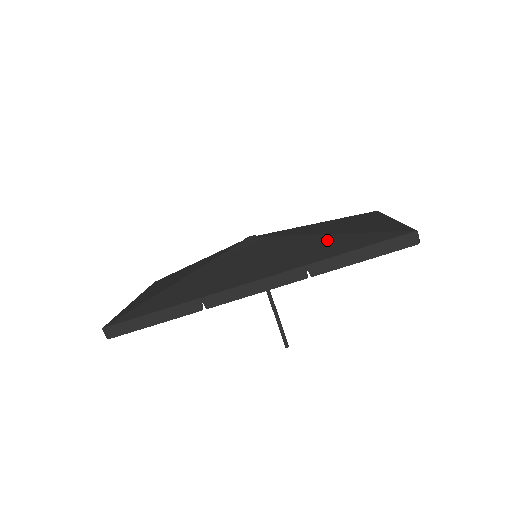
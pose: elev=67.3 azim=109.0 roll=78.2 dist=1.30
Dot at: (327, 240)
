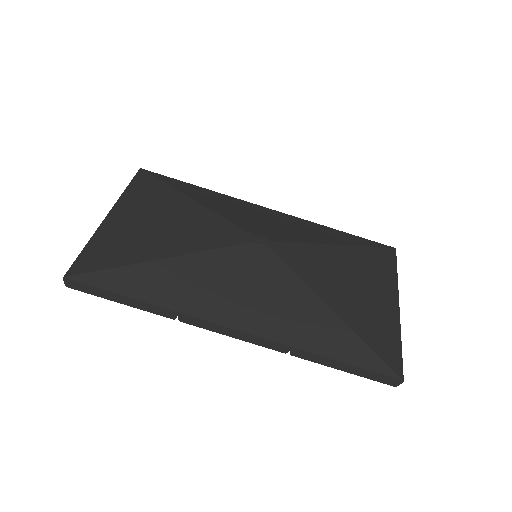
Dot at: (327, 322)
